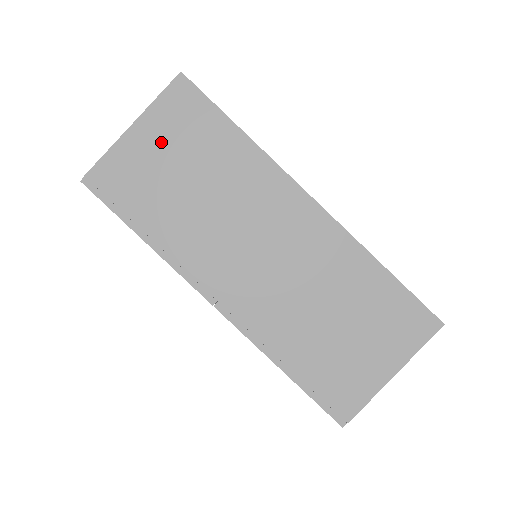
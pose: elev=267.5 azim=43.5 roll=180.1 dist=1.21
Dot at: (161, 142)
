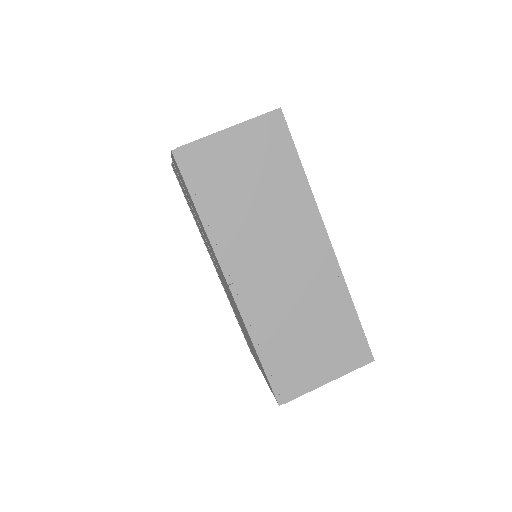
Dot at: (244, 151)
